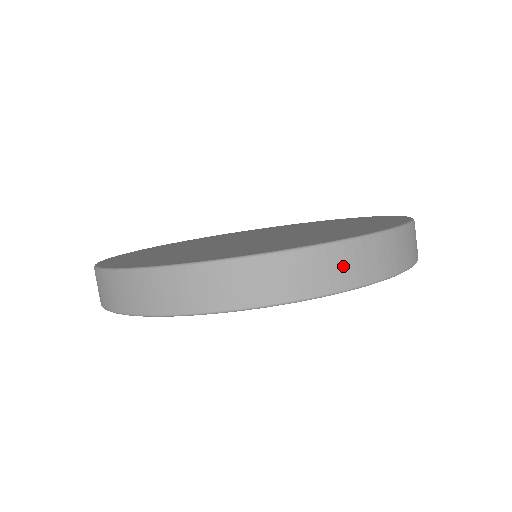
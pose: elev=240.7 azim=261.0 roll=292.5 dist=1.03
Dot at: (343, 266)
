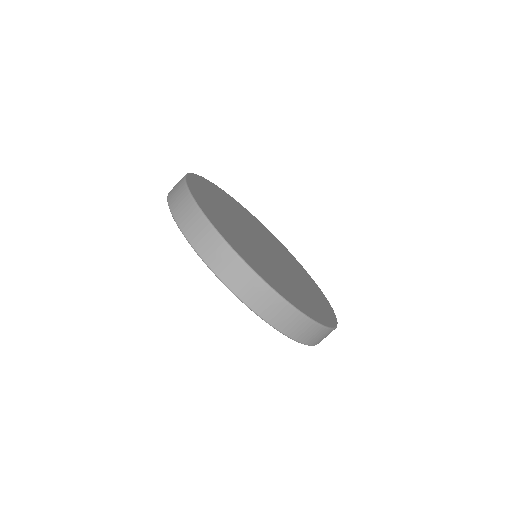
Dot at: (312, 335)
